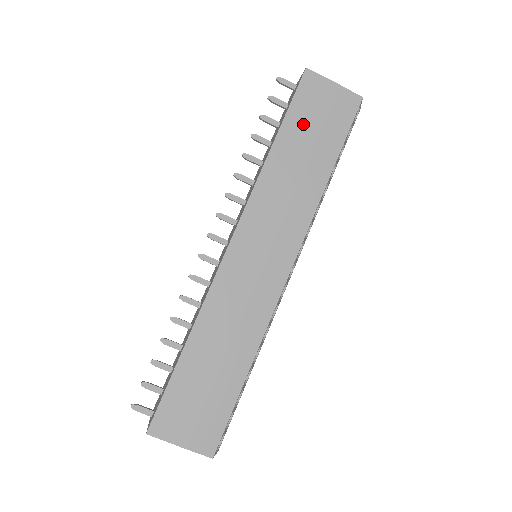
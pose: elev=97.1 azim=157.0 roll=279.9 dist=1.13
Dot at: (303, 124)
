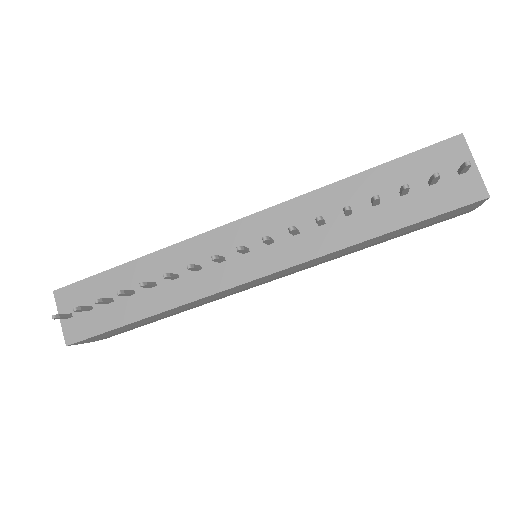
Dot at: (415, 227)
